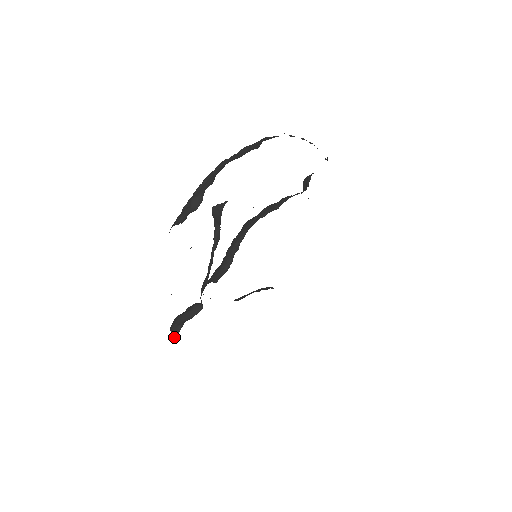
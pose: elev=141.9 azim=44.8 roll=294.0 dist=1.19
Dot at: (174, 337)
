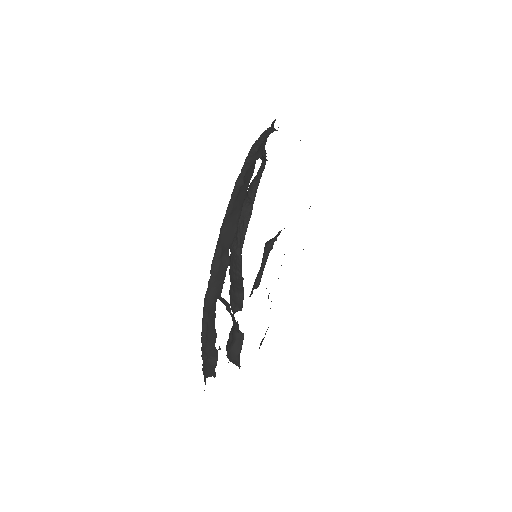
Dot at: occluded
